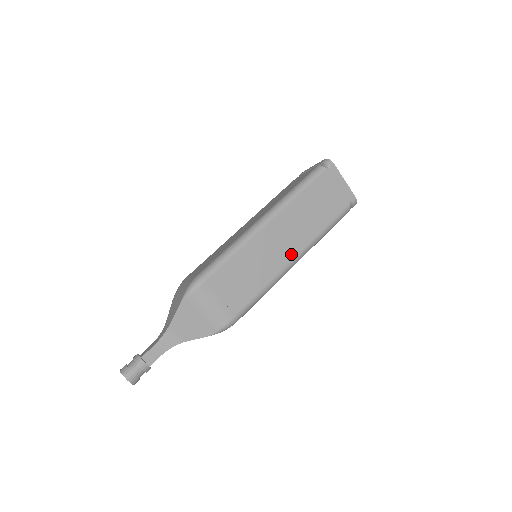
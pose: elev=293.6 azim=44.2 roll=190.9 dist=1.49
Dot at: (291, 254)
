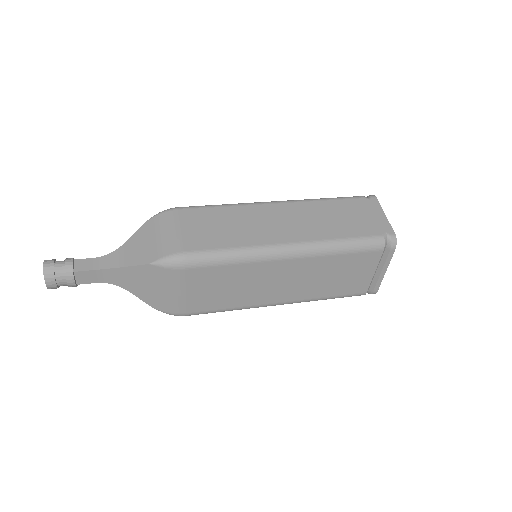
Dot at: (287, 238)
